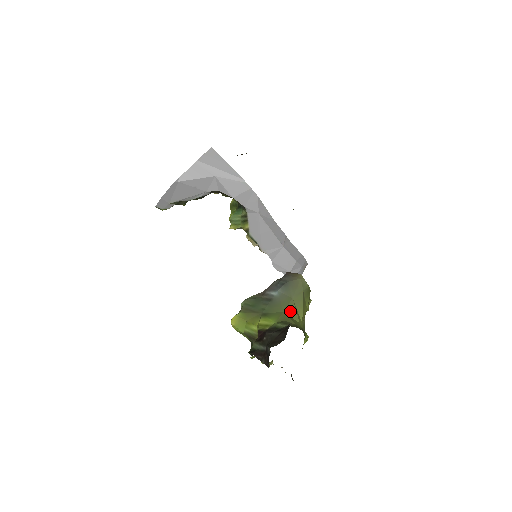
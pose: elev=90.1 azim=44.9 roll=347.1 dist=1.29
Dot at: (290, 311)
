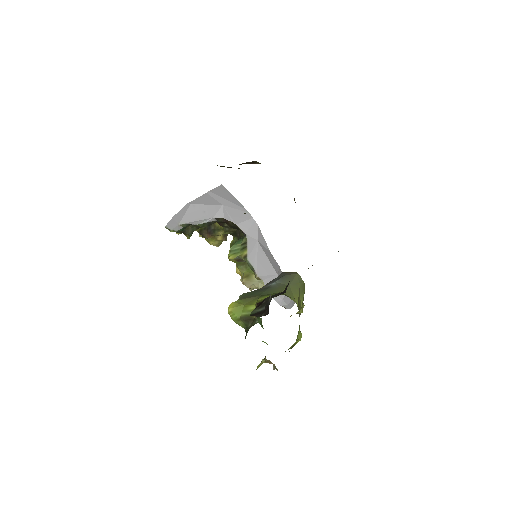
Dot at: (287, 293)
